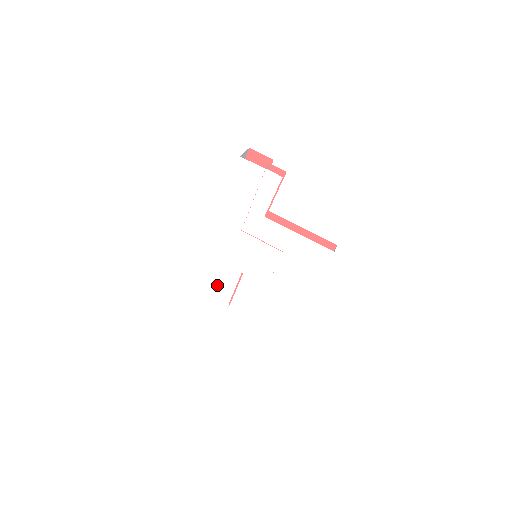
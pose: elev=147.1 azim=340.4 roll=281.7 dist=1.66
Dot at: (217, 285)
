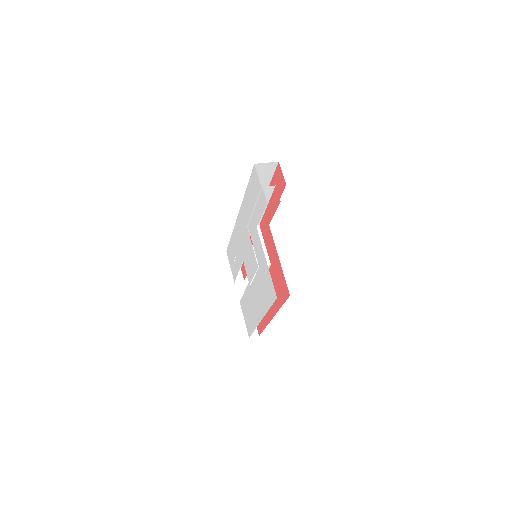
Dot at: (234, 257)
